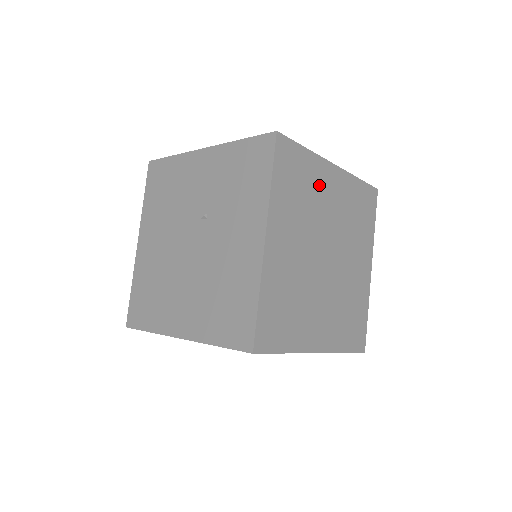
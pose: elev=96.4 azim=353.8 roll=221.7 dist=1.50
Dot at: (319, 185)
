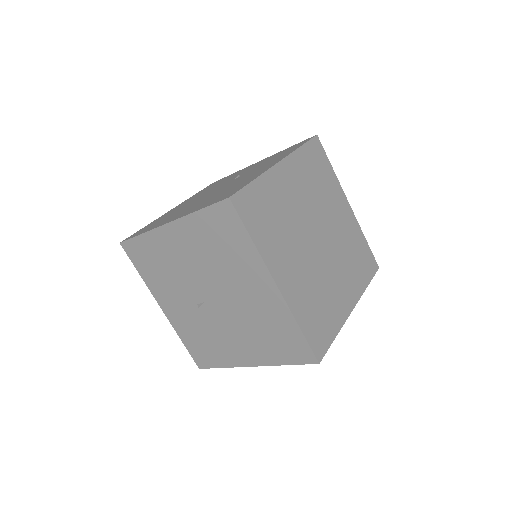
Dot at: (332, 196)
